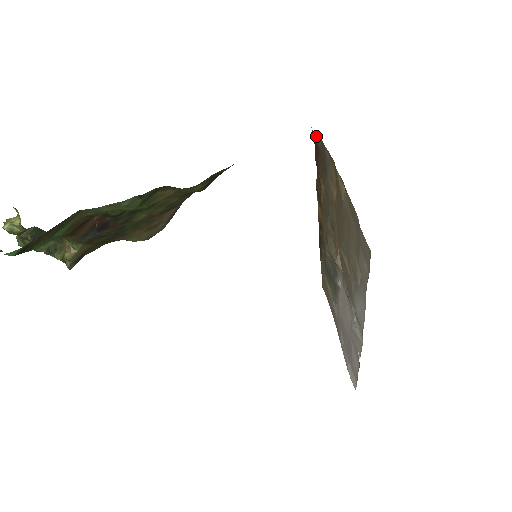
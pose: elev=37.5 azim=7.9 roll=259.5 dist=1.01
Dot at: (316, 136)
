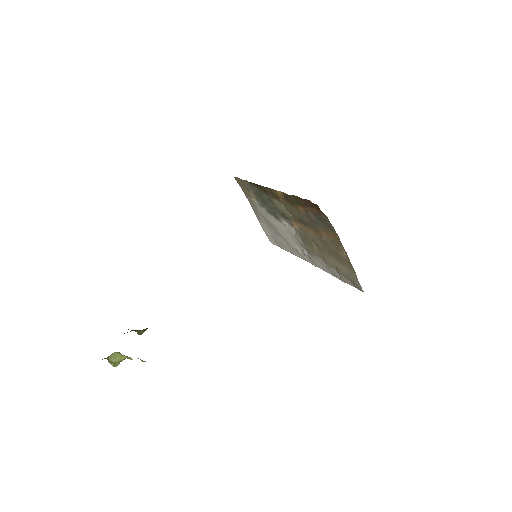
Dot at: (322, 212)
